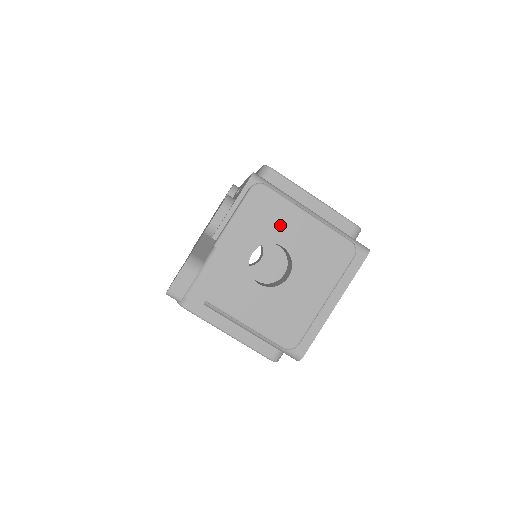
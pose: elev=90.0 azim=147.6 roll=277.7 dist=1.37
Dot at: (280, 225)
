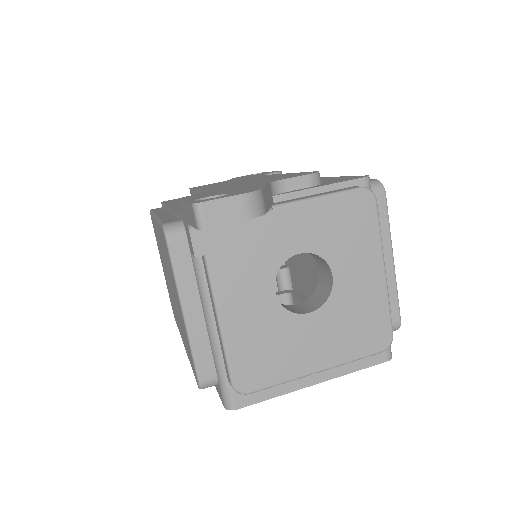
Dot at: (351, 253)
